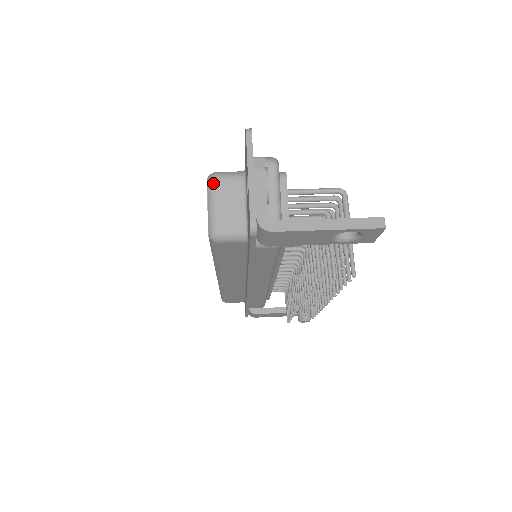
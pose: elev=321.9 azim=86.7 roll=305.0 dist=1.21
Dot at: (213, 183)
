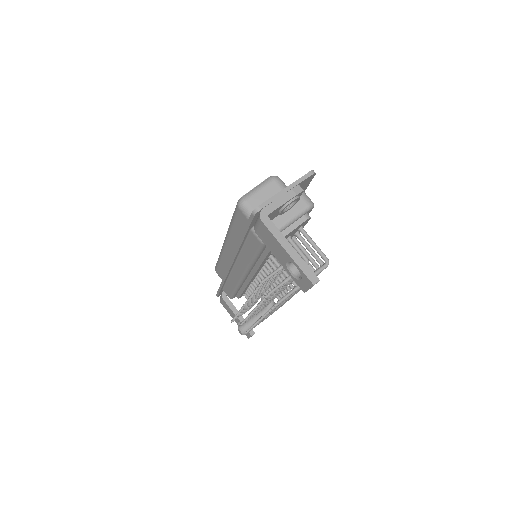
Dot at: (271, 180)
